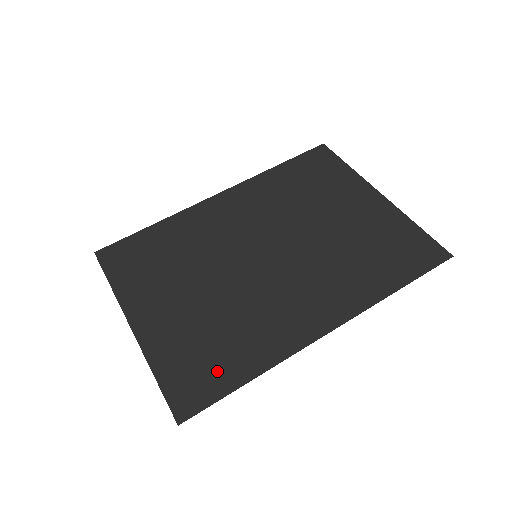
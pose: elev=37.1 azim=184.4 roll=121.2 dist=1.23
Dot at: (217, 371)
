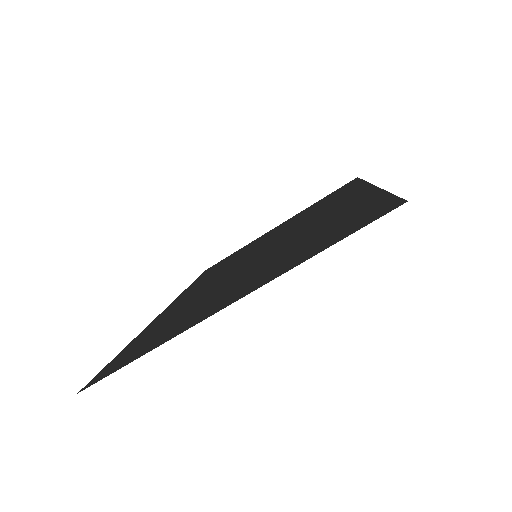
Dot at: (356, 214)
